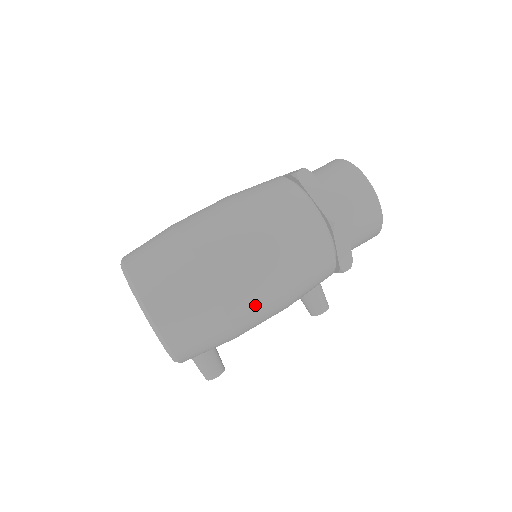
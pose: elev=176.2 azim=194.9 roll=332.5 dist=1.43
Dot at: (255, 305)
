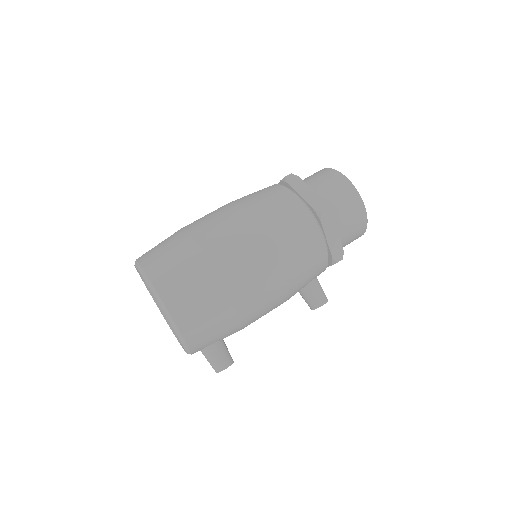
Dot at: (255, 288)
